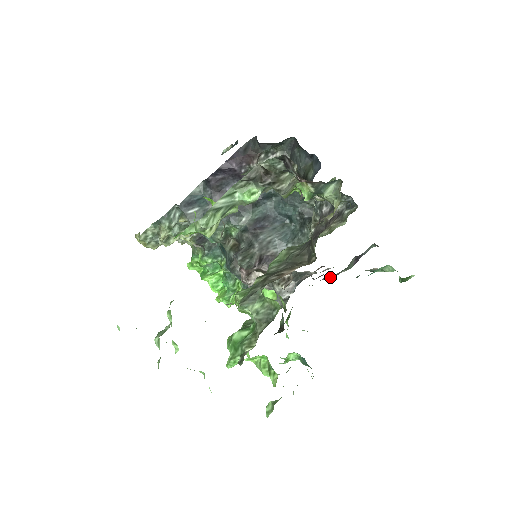
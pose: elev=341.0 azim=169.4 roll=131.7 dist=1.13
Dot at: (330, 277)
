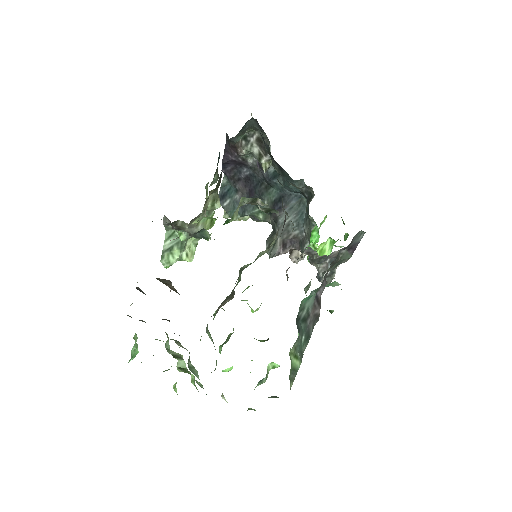
Dot at: occluded
